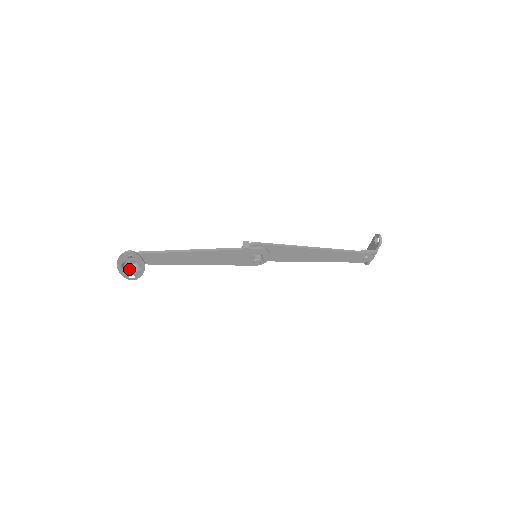
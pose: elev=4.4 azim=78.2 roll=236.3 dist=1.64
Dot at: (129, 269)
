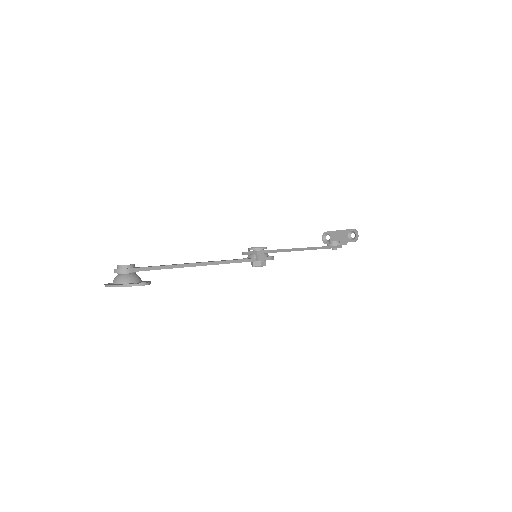
Dot at: occluded
